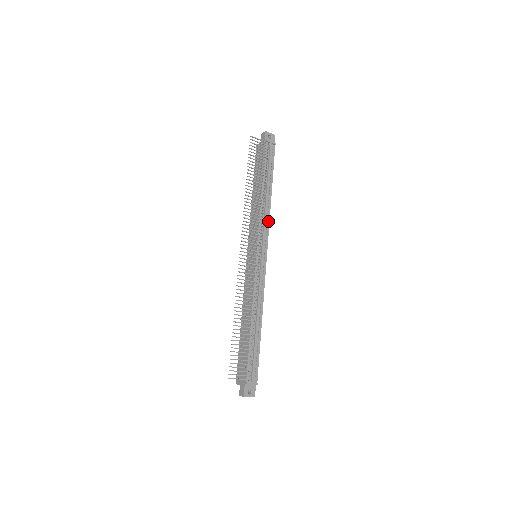
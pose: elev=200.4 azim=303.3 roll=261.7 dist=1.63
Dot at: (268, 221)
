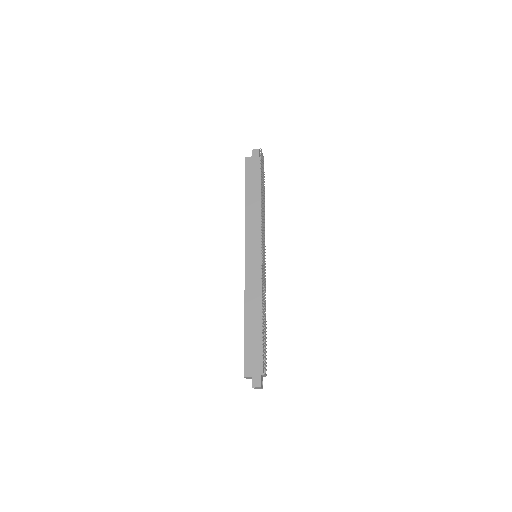
Dot at: occluded
